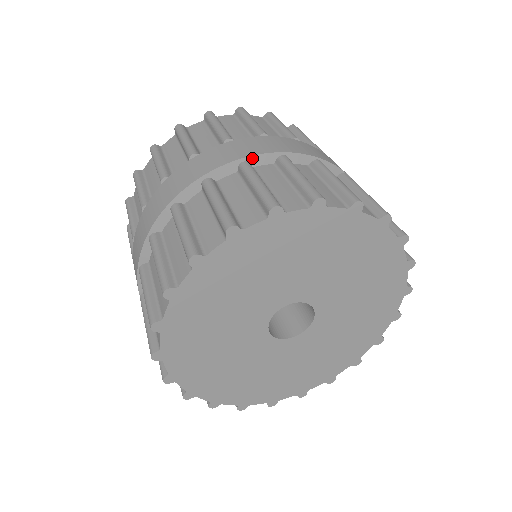
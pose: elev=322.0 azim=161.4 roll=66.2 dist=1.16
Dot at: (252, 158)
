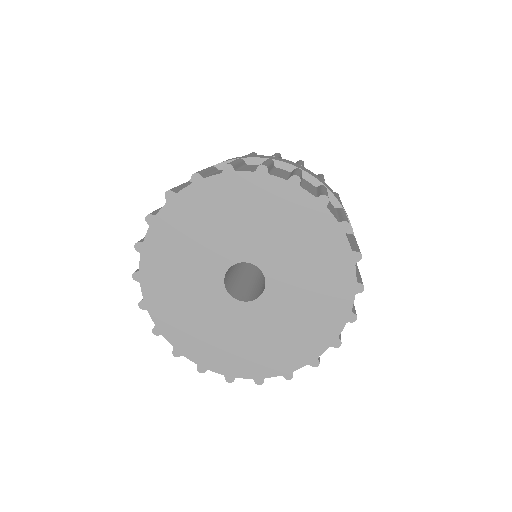
Dot at: (306, 174)
